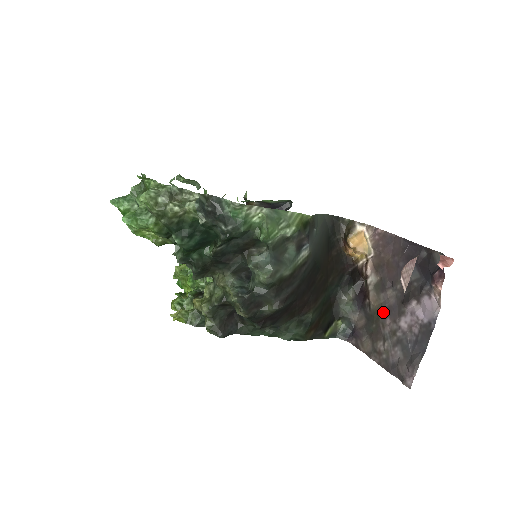
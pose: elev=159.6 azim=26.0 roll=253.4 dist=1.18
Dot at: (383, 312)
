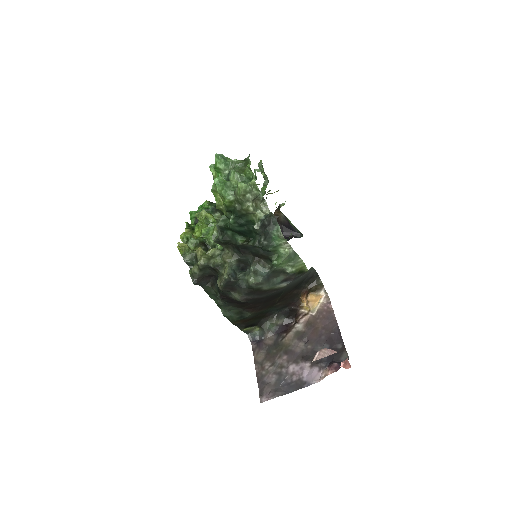
Dot at: (287, 350)
